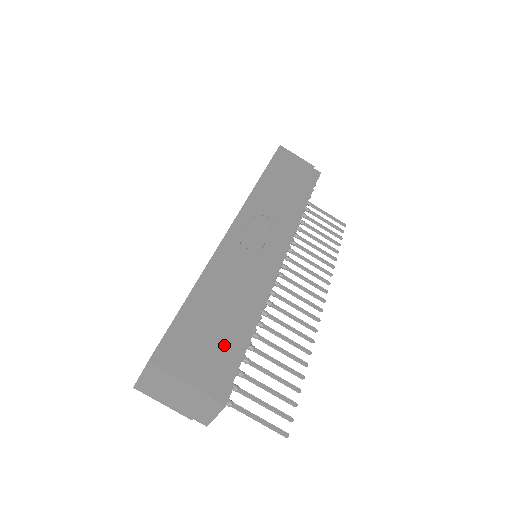
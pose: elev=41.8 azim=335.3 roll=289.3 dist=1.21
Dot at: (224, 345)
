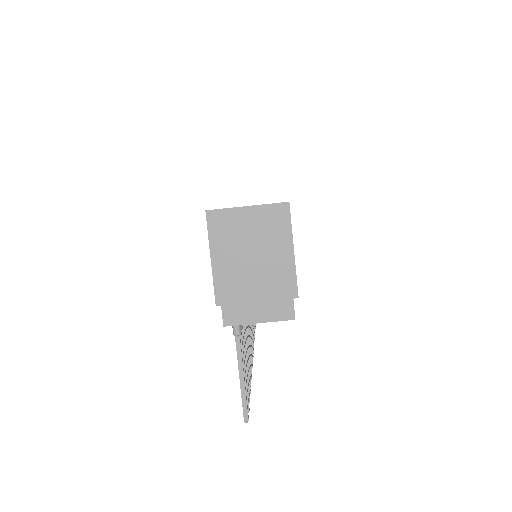
Dot at: occluded
